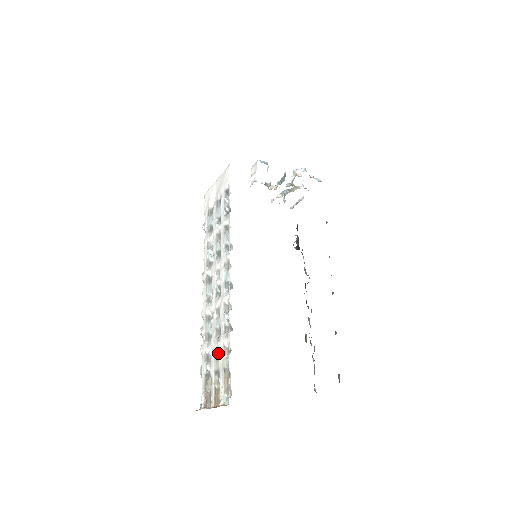
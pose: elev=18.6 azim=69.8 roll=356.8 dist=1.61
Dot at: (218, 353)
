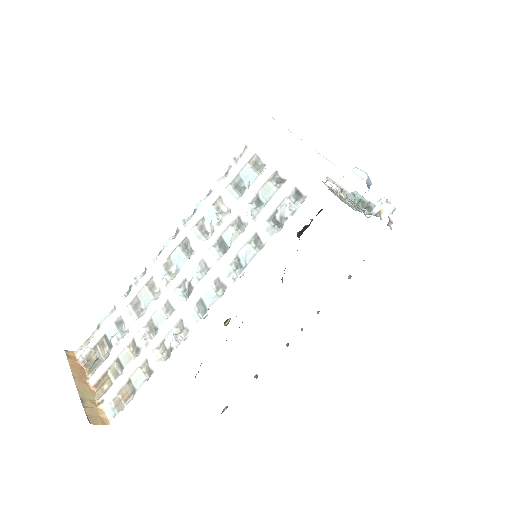
Dot at: (135, 347)
